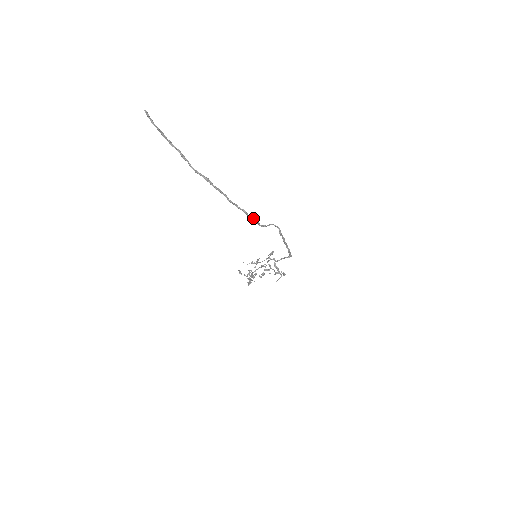
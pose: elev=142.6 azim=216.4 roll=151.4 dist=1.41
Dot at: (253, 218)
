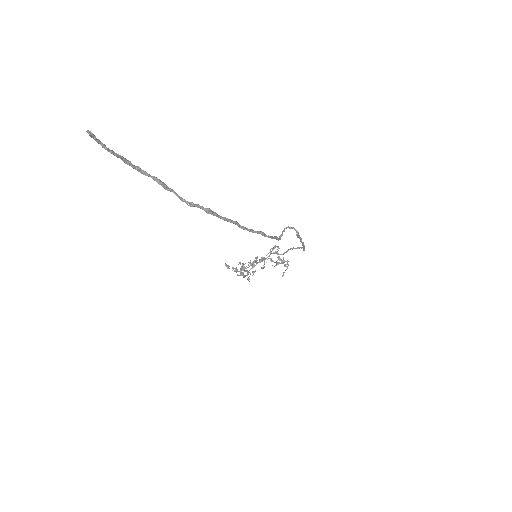
Dot at: (272, 236)
